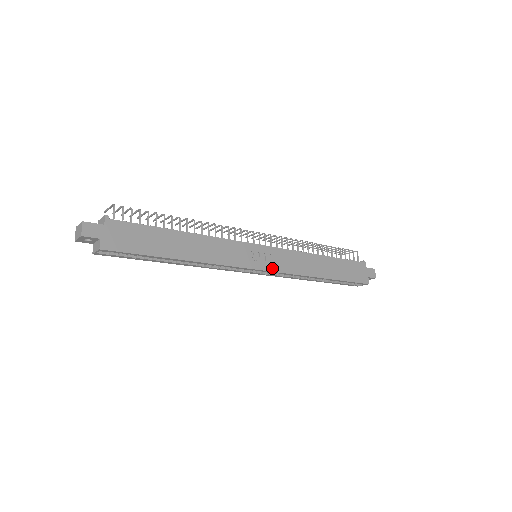
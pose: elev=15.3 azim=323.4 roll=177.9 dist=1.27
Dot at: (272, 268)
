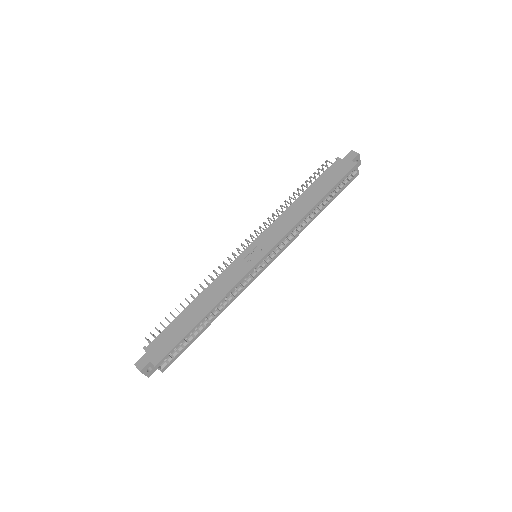
Dot at: (268, 249)
